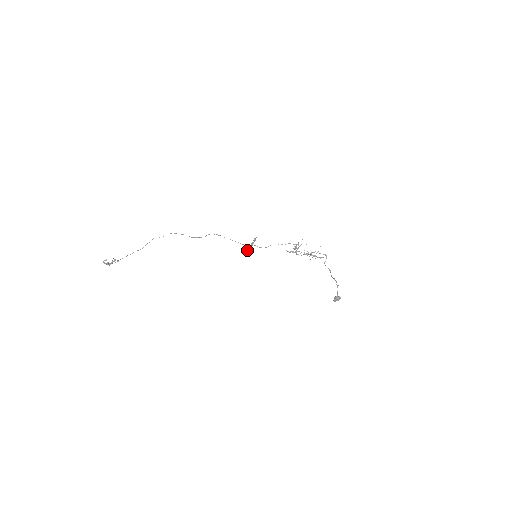
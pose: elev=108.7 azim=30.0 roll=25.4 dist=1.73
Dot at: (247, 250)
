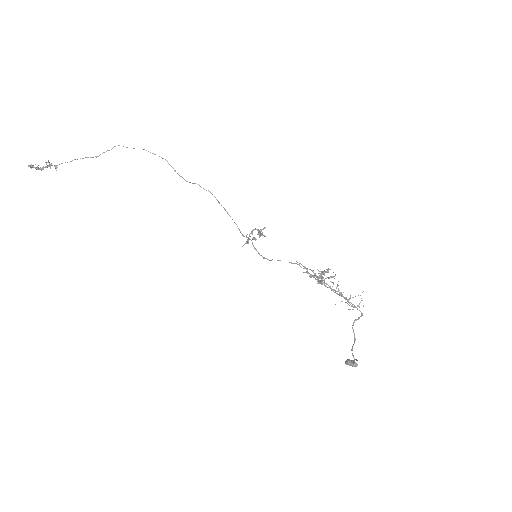
Dot at: occluded
